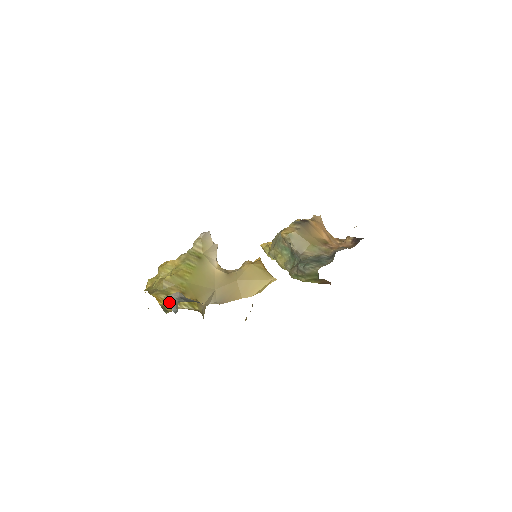
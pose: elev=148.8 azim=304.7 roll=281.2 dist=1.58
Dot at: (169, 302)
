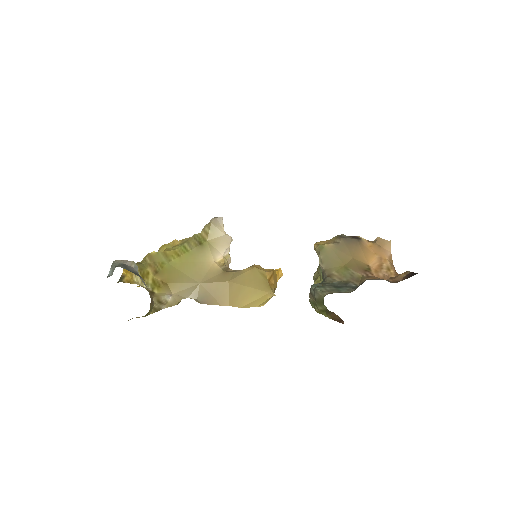
Dot at: (112, 266)
